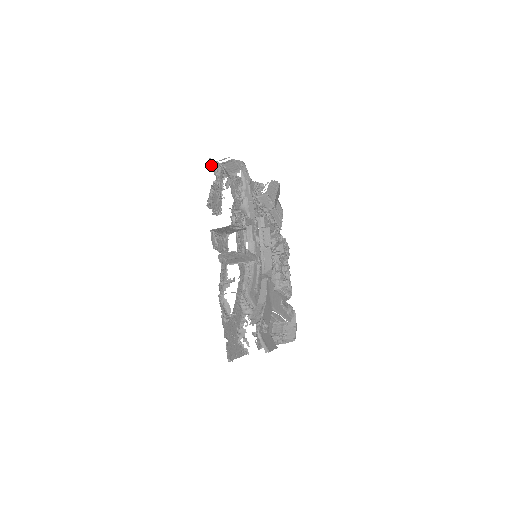
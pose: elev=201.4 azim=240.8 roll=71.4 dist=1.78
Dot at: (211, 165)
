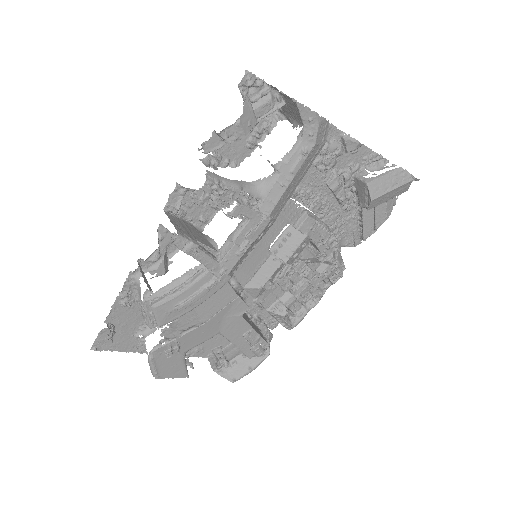
Dot at: (244, 84)
